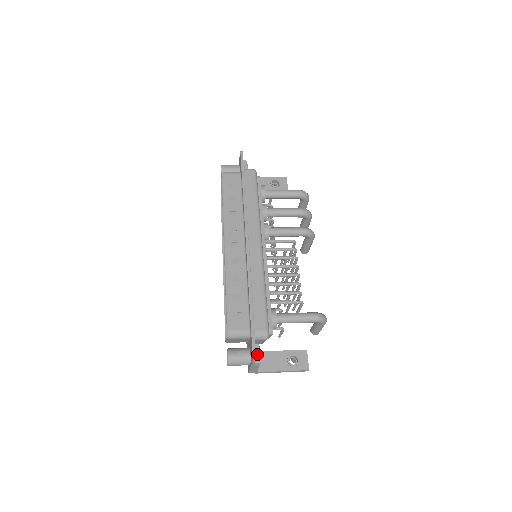
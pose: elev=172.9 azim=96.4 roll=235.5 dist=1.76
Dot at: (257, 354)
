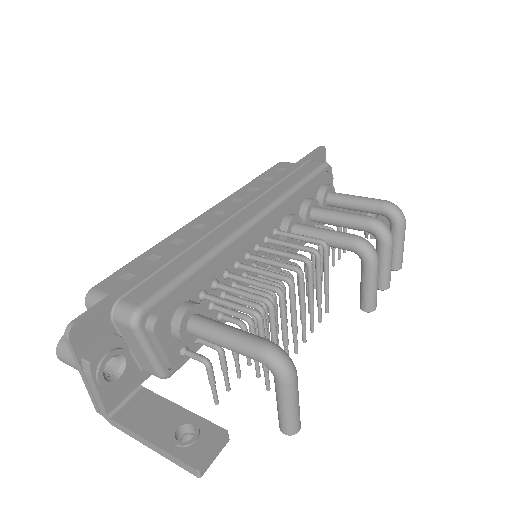
Dot at: (101, 348)
